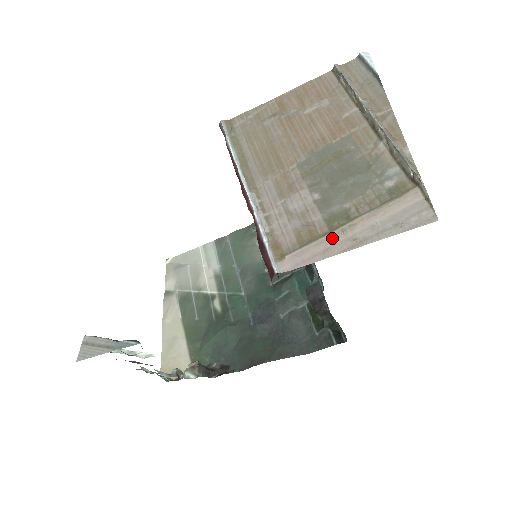
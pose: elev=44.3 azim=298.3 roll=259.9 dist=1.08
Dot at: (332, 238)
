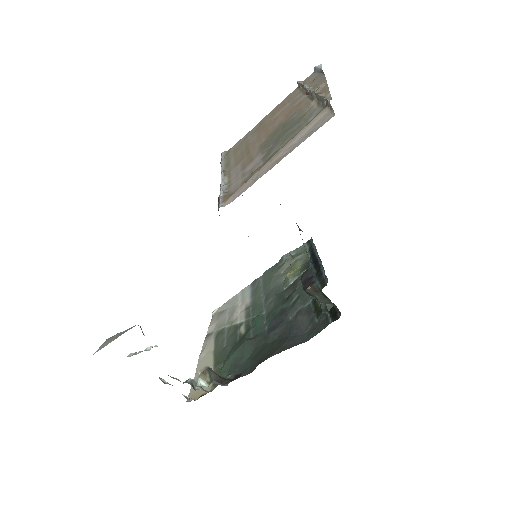
Dot at: (263, 168)
